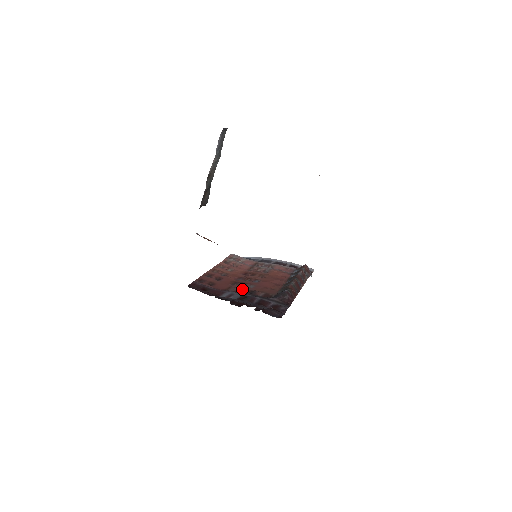
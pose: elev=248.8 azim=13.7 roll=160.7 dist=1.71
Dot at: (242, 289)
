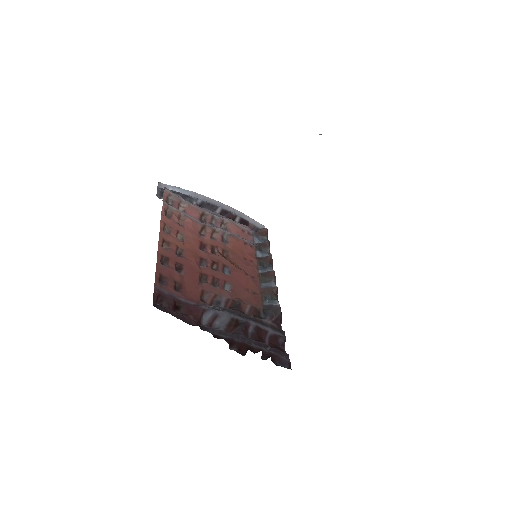
Dot at: (221, 297)
